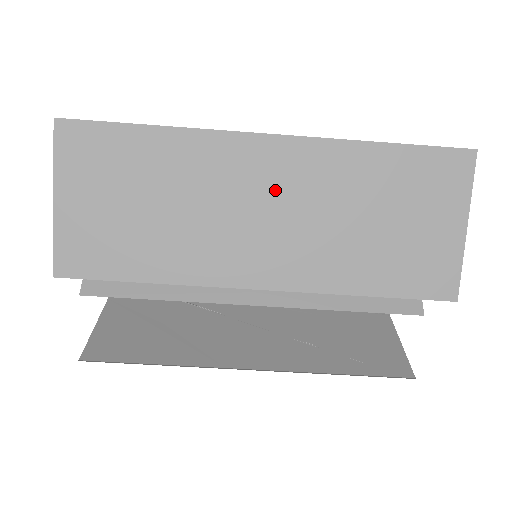
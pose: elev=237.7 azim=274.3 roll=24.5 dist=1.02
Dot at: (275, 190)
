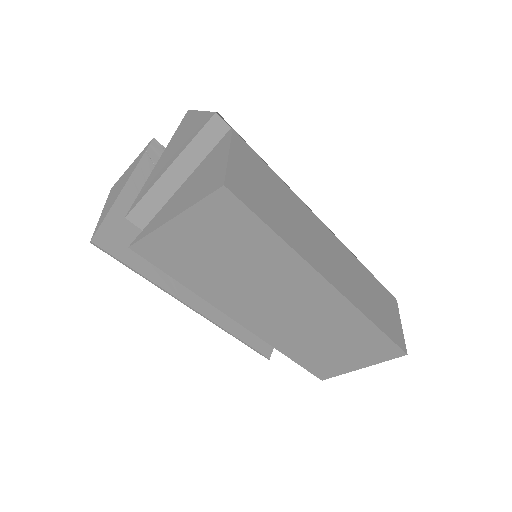
Dot at: (304, 305)
